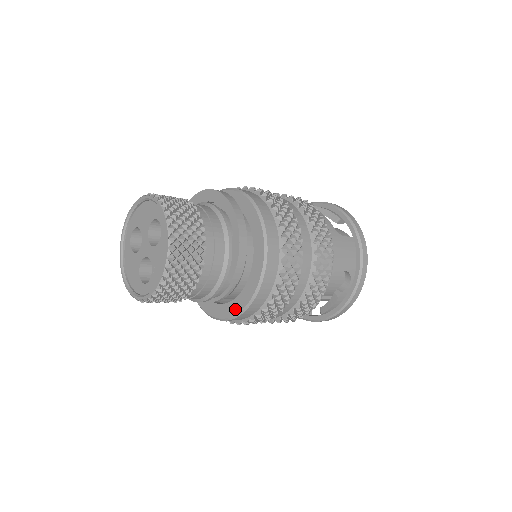
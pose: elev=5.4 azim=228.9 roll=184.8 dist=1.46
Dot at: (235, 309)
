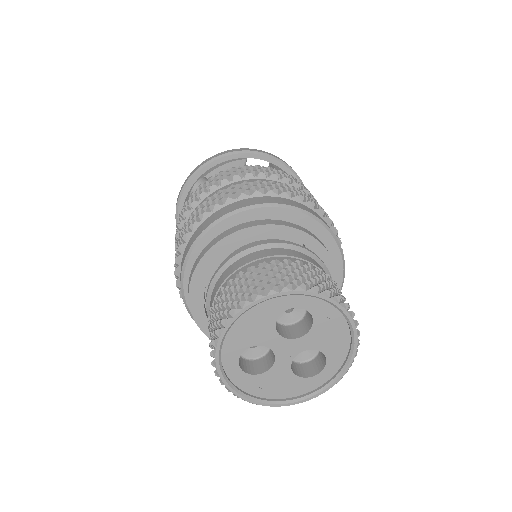
Dot at: occluded
